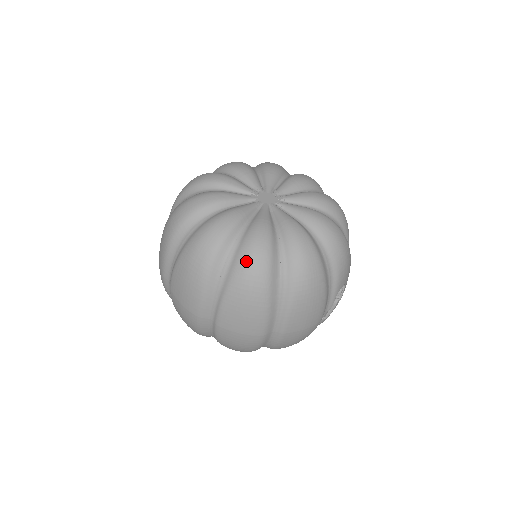
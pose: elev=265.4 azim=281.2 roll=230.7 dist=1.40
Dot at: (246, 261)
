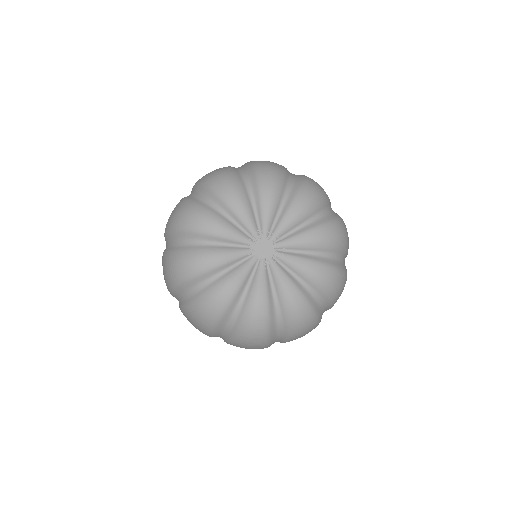
Dot at: (201, 306)
